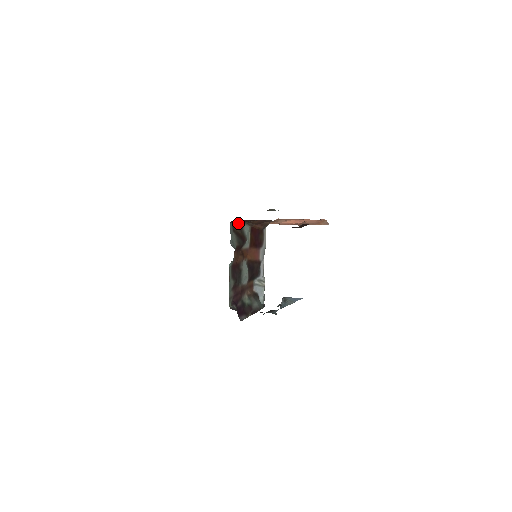
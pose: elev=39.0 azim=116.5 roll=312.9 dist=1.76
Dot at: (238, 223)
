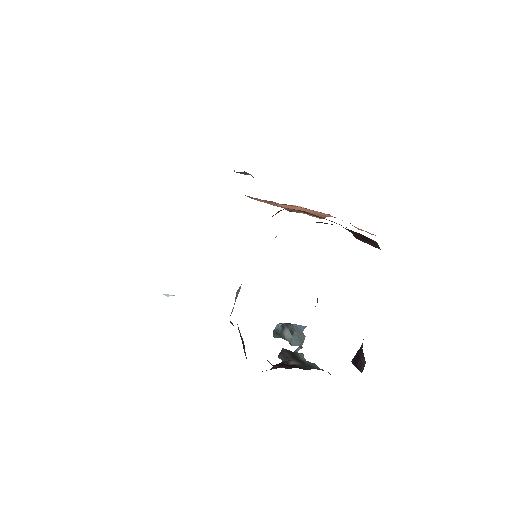
Dot at: occluded
